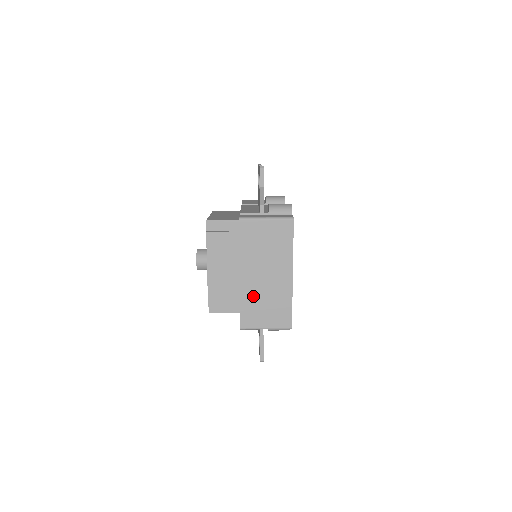
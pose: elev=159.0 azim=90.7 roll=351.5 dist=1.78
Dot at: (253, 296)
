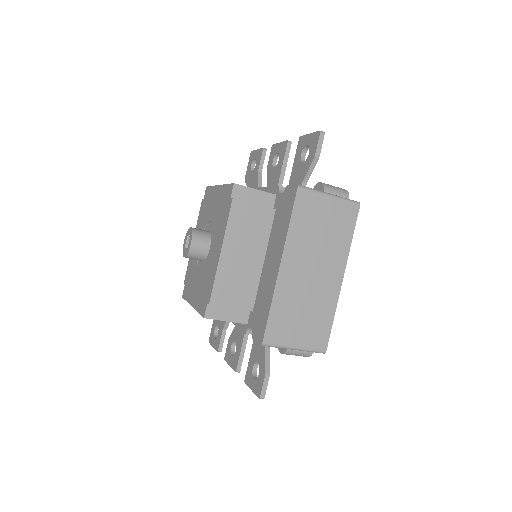
Dot at: (290, 299)
